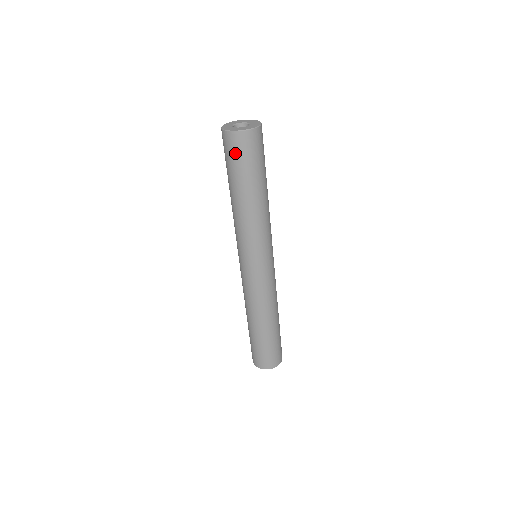
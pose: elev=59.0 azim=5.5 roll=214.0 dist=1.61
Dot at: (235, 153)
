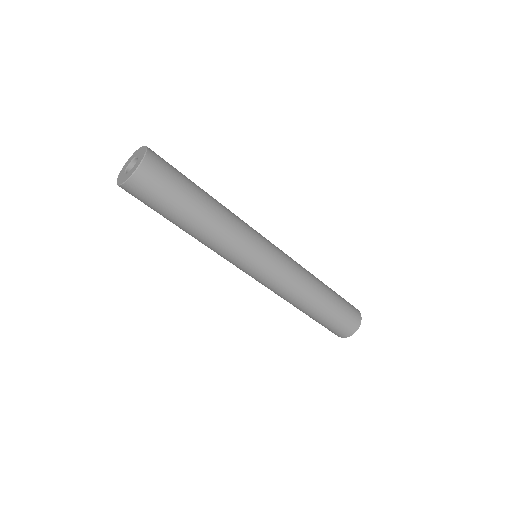
Dot at: occluded
